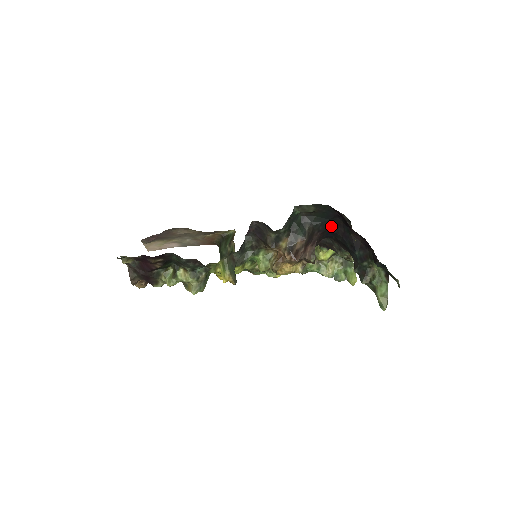
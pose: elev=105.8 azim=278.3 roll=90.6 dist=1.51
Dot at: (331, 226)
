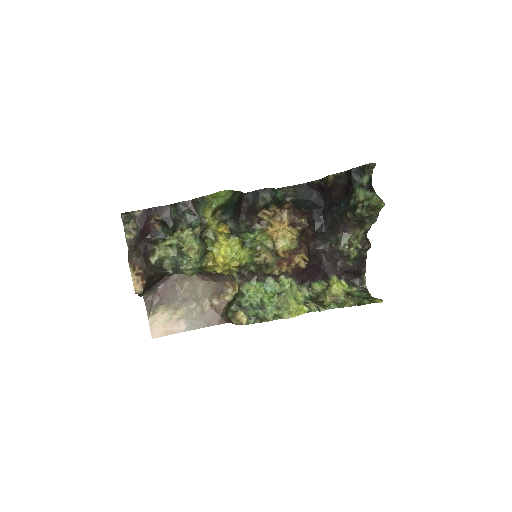
Dot at: (315, 207)
